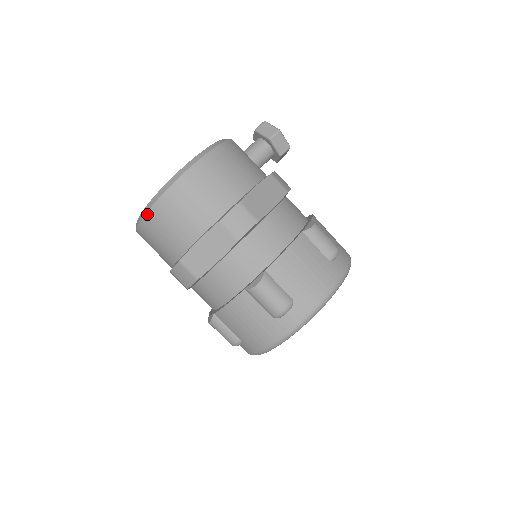
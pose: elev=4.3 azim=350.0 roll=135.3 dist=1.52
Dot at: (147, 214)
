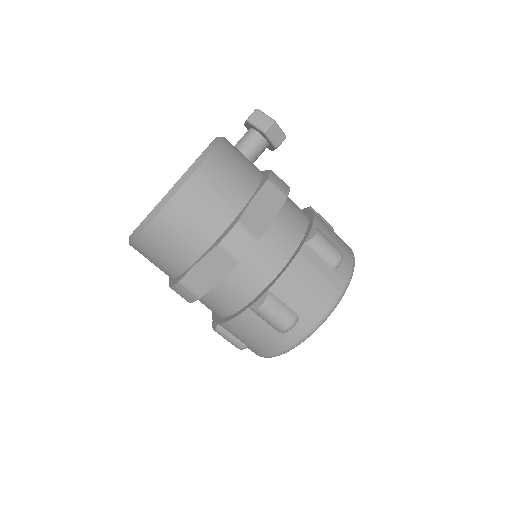
Dot at: (140, 236)
